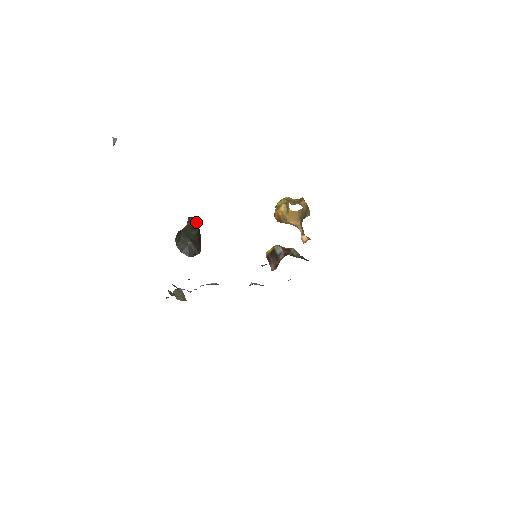
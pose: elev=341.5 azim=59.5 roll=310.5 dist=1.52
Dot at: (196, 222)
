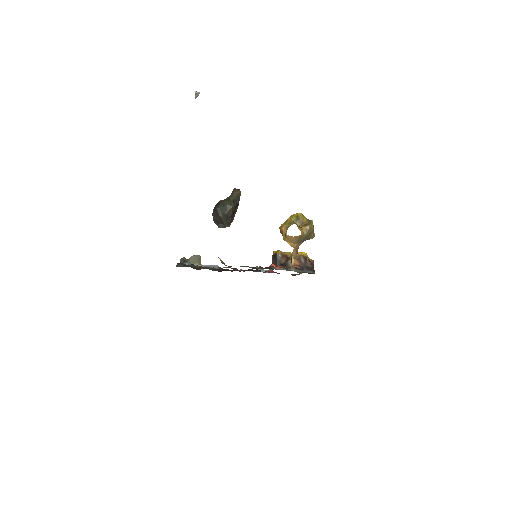
Dot at: (238, 195)
